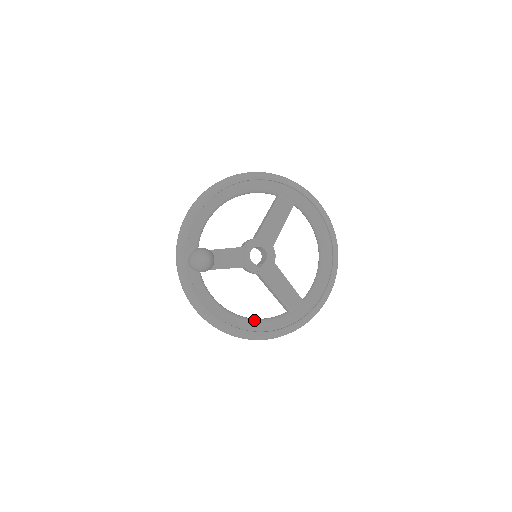
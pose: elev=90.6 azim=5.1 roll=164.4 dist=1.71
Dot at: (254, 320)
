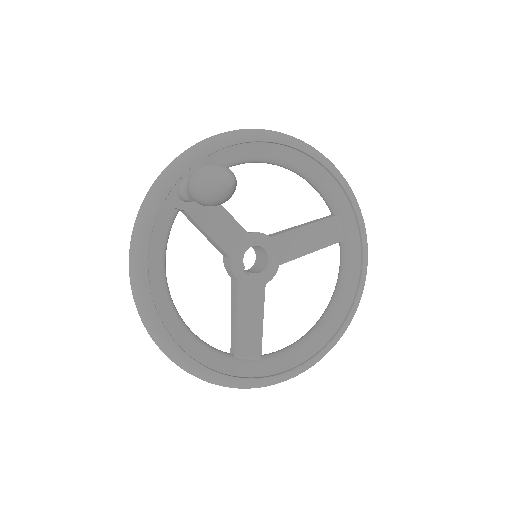
Dot at: (188, 328)
